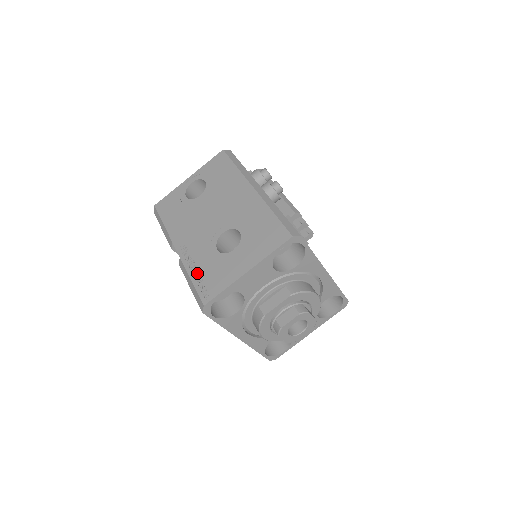
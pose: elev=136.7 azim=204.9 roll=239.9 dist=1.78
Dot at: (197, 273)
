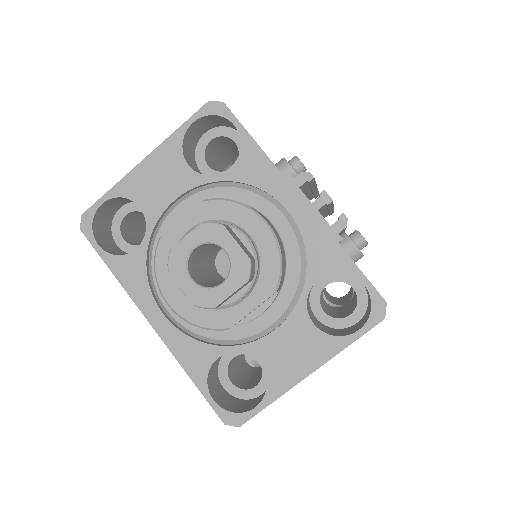
Dot at: occluded
